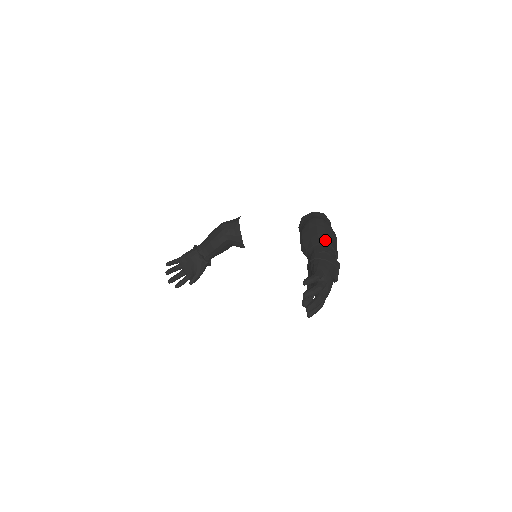
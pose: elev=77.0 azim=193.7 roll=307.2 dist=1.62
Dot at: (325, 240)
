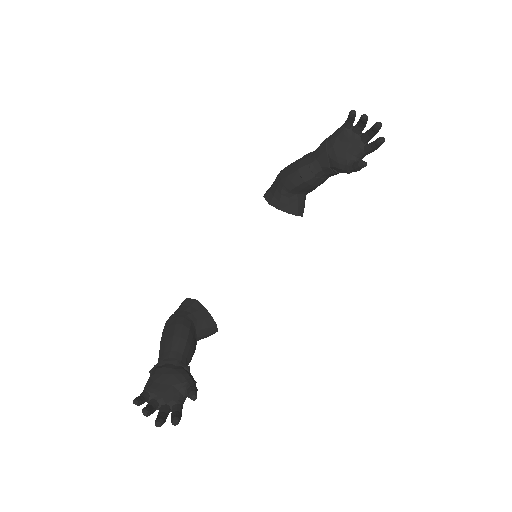
Dot at: occluded
